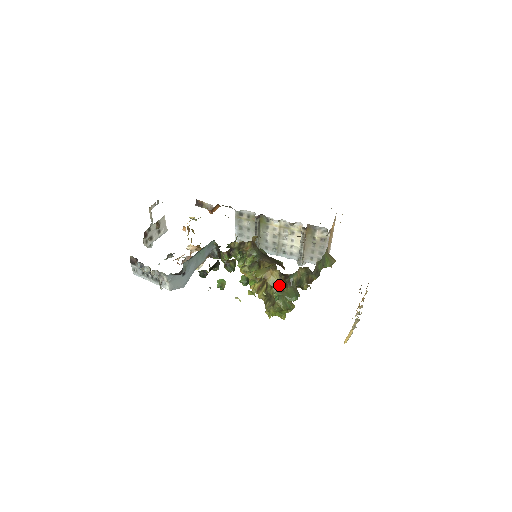
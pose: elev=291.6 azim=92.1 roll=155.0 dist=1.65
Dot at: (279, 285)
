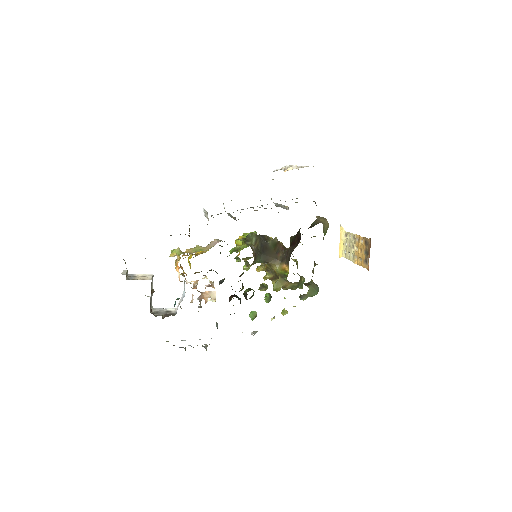
Dot at: (296, 284)
